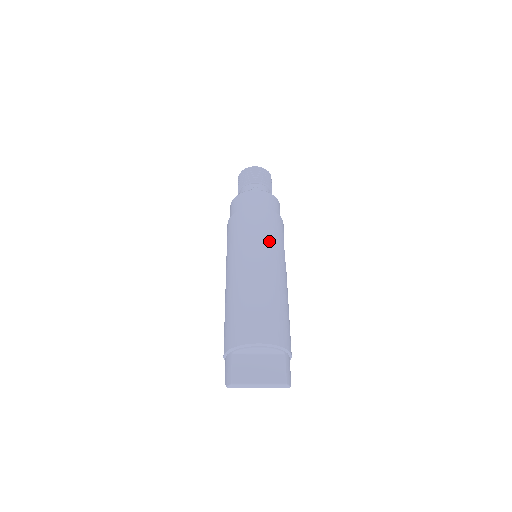
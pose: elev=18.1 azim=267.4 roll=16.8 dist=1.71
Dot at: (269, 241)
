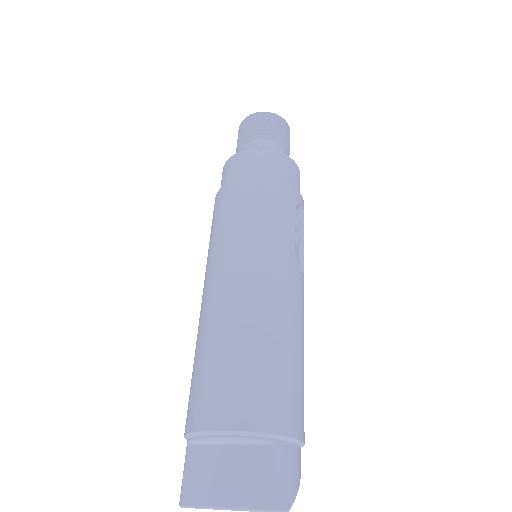
Dot at: (258, 231)
